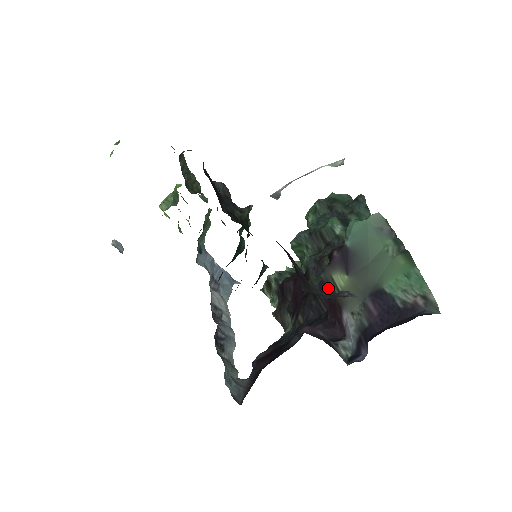
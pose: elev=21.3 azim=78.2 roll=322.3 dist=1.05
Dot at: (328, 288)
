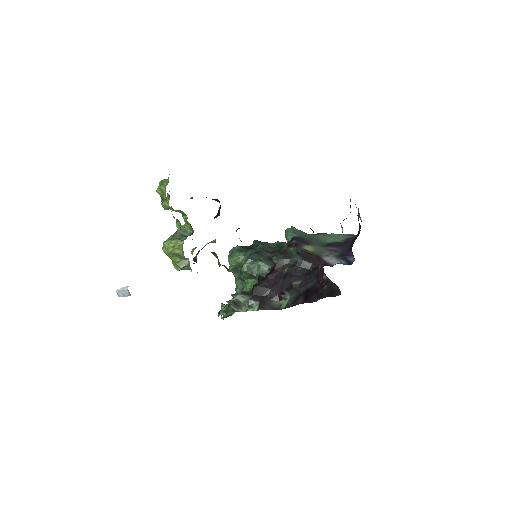
Dot at: (306, 253)
